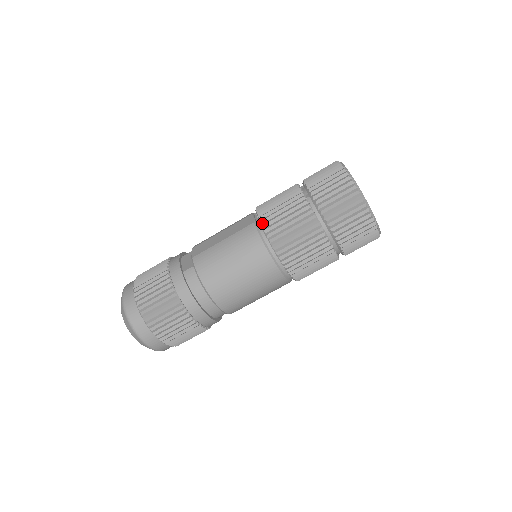
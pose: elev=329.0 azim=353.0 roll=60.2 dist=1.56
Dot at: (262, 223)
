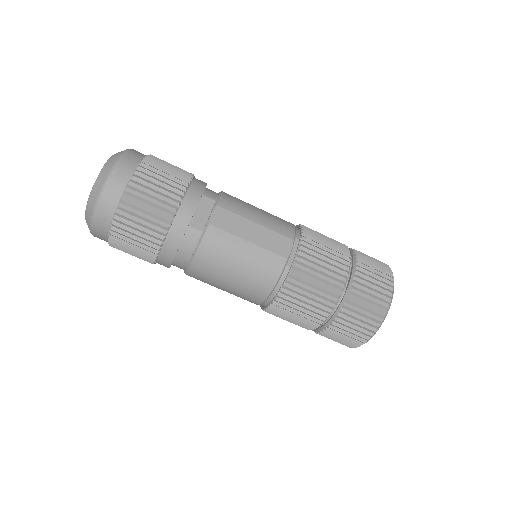
Dot at: (292, 271)
